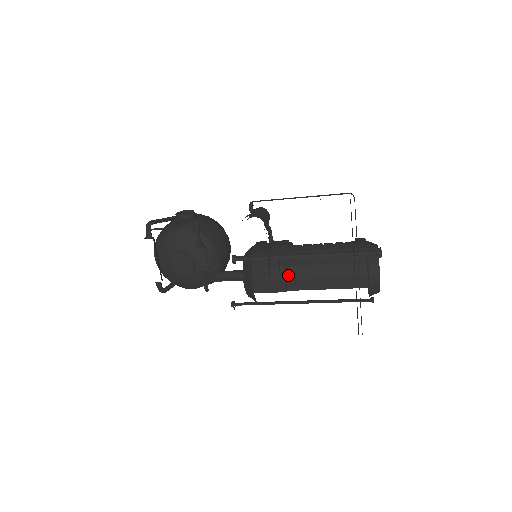
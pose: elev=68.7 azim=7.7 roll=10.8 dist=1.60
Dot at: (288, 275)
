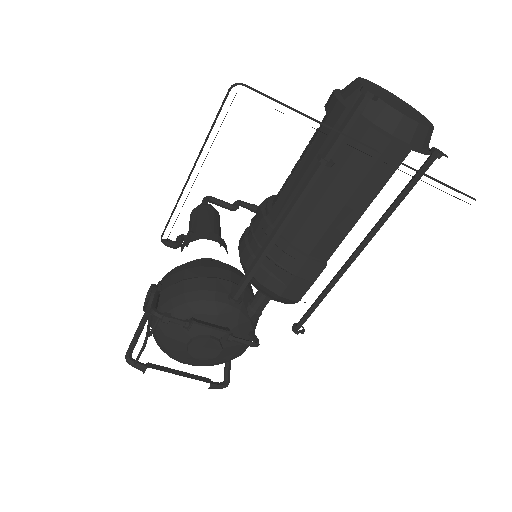
Dot at: (304, 249)
